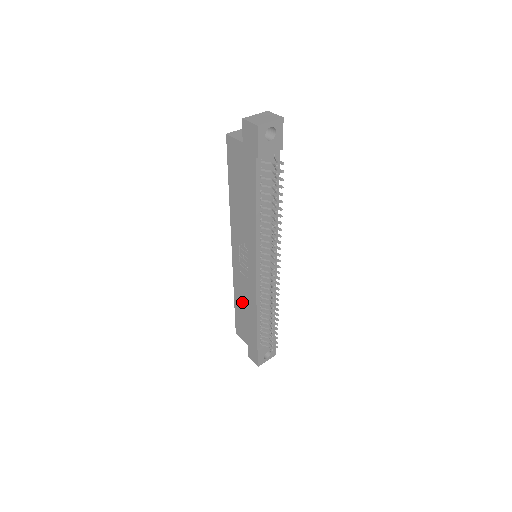
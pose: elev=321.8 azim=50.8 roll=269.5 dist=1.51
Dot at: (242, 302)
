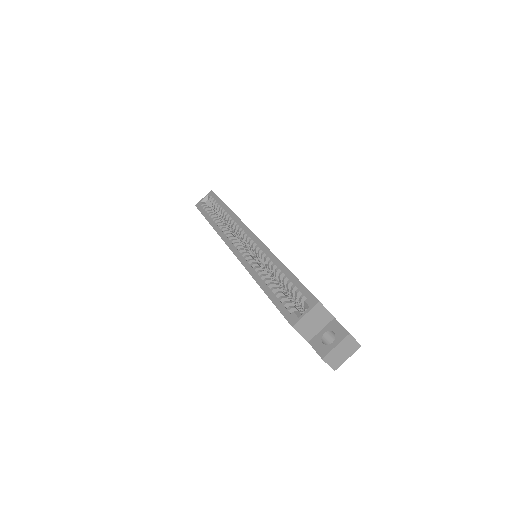
Dot at: occluded
